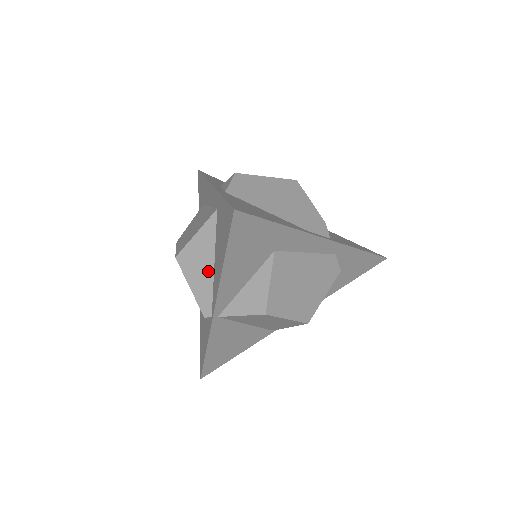
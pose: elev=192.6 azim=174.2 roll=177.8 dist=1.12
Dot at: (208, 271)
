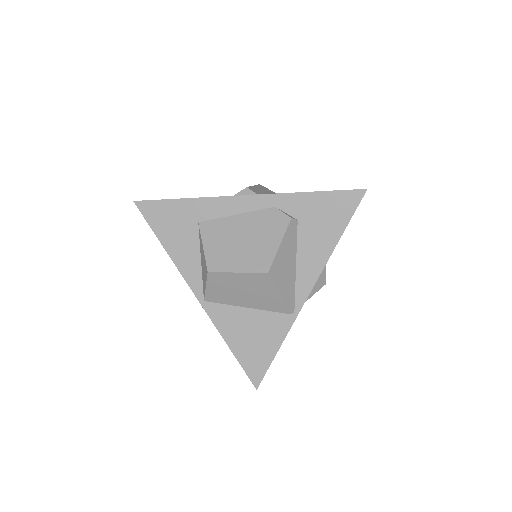
Dot at: occluded
